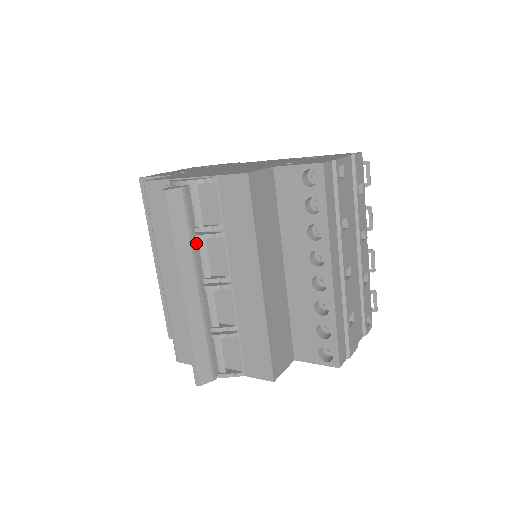
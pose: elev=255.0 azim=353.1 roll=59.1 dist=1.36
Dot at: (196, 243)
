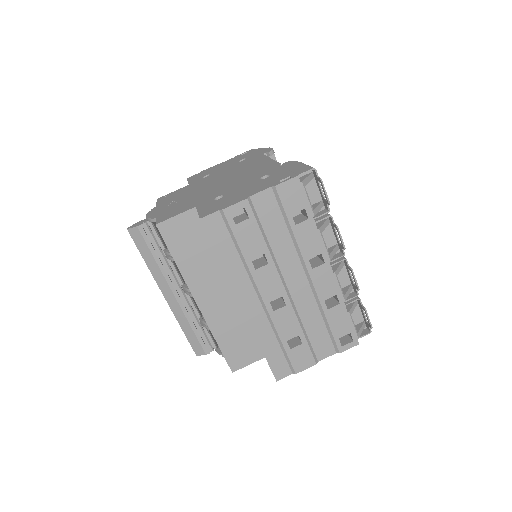
Dot at: (165, 262)
